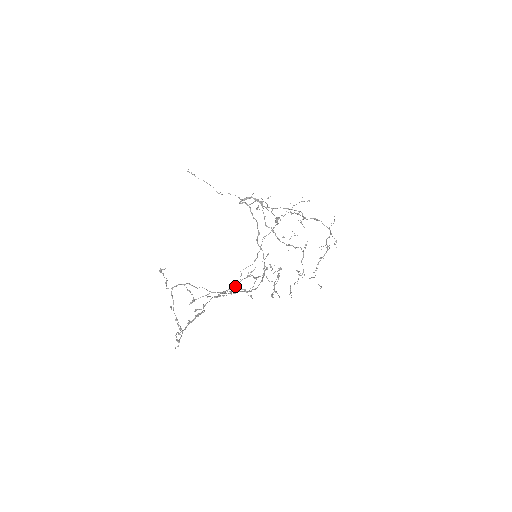
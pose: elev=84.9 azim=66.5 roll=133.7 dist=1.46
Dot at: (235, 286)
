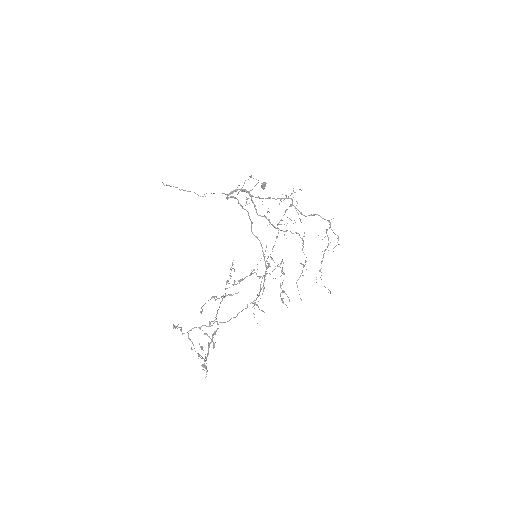
Dot at: (239, 282)
